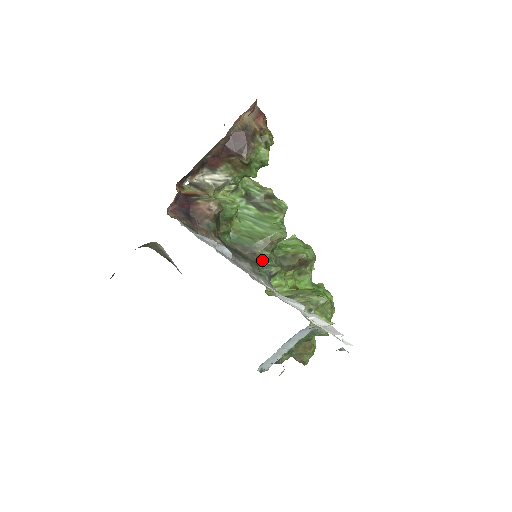
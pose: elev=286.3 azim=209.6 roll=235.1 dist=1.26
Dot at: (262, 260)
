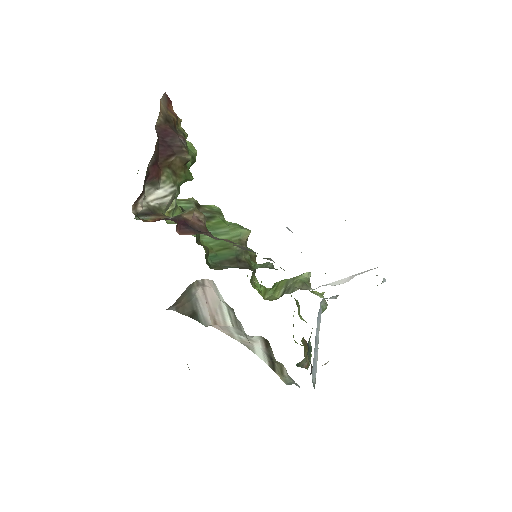
Dot at: (251, 265)
